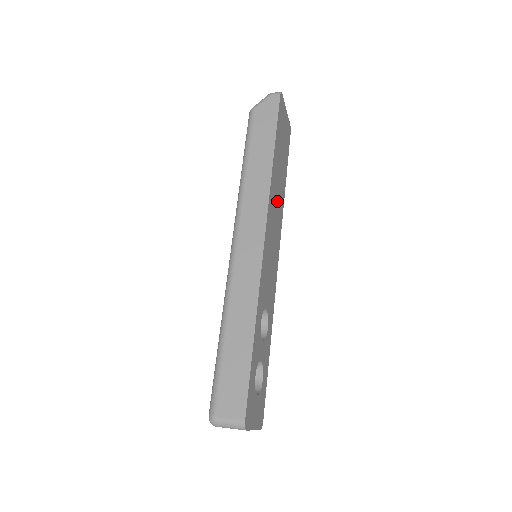
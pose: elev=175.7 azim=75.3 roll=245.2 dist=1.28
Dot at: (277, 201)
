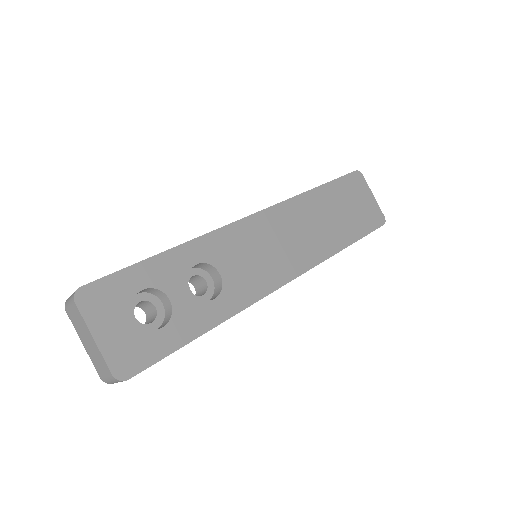
Dot at: (311, 230)
